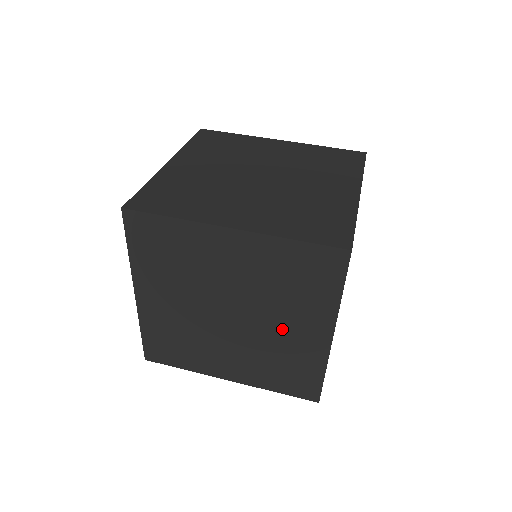
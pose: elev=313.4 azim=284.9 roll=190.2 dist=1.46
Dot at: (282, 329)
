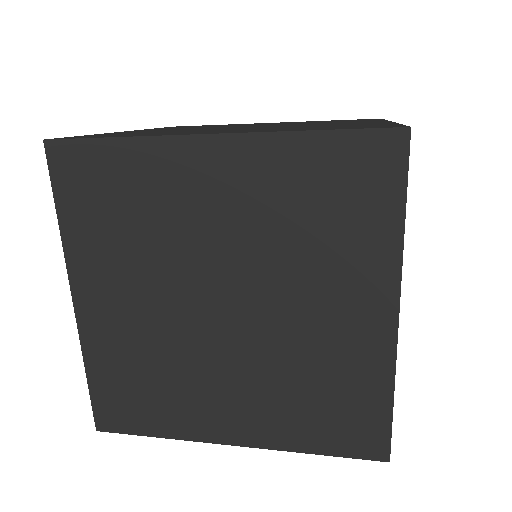
Dot at: (311, 317)
